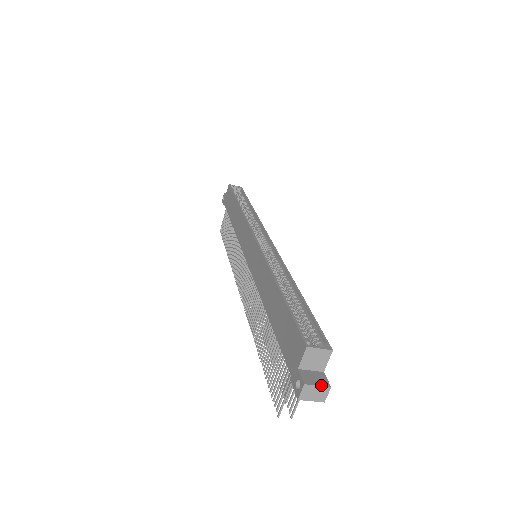
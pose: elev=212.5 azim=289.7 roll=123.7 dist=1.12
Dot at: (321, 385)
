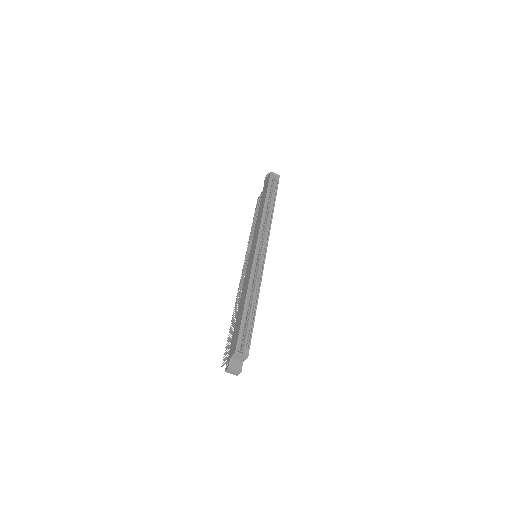
Dot at: (237, 370)
